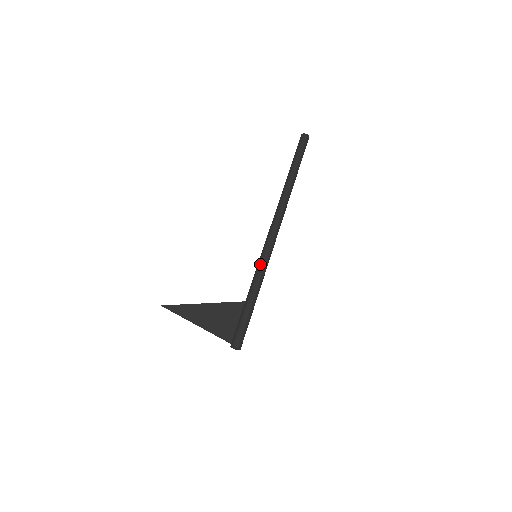
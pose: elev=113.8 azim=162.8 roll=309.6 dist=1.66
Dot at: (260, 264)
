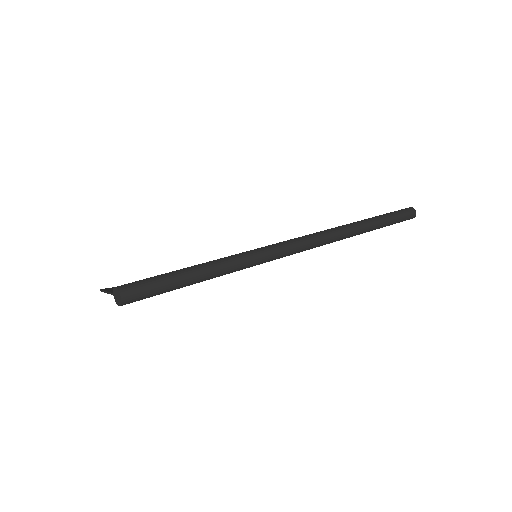
Dot at: occluded
